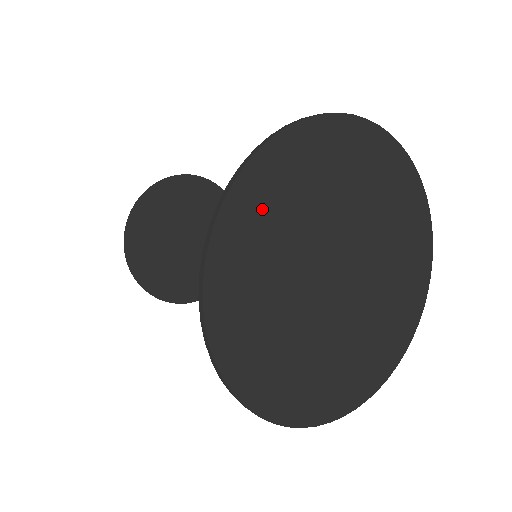
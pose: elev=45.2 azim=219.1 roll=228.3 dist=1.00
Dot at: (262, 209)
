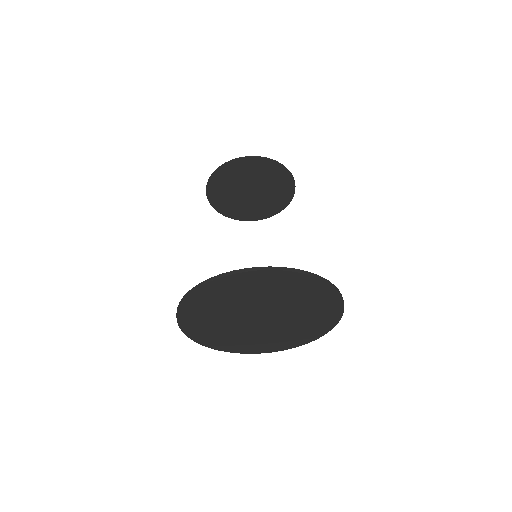
Dot at: (206, 301)
